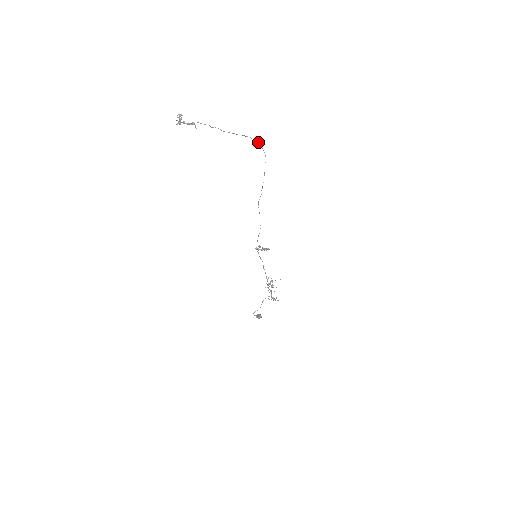
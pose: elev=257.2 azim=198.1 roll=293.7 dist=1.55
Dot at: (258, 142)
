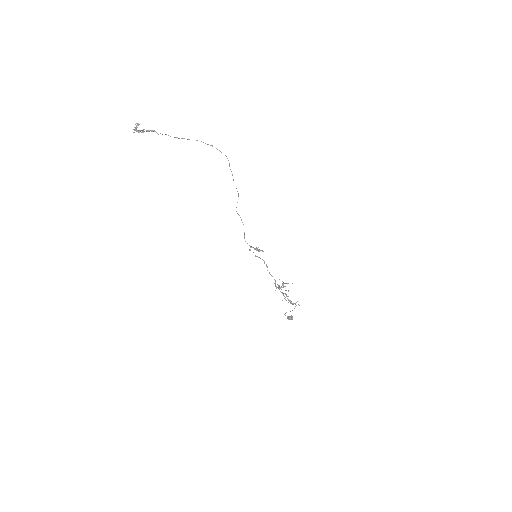
Dot at: (212, 146)
